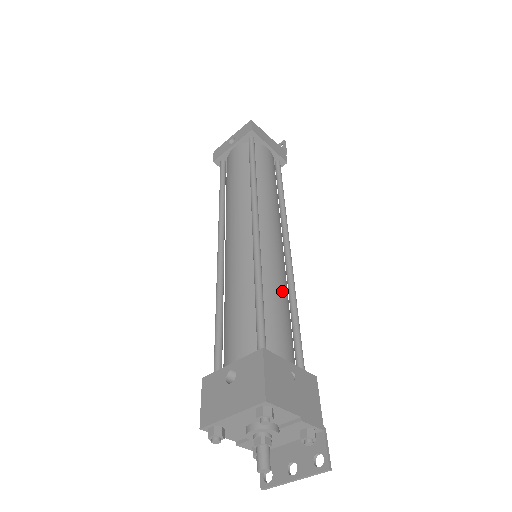
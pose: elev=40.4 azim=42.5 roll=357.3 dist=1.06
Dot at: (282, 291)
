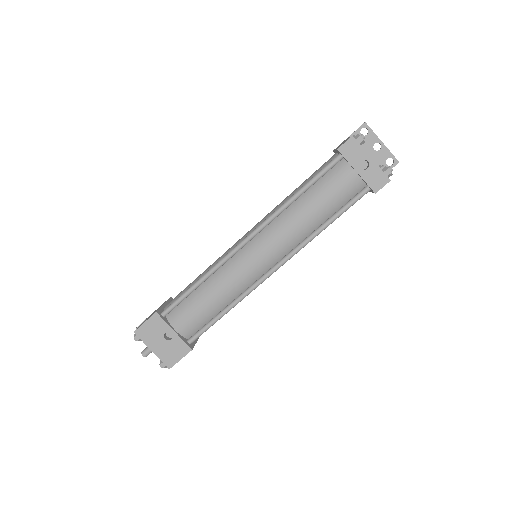
Dot at: occluded
